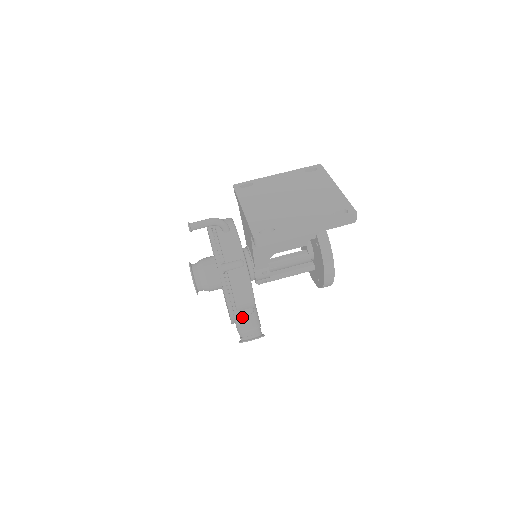
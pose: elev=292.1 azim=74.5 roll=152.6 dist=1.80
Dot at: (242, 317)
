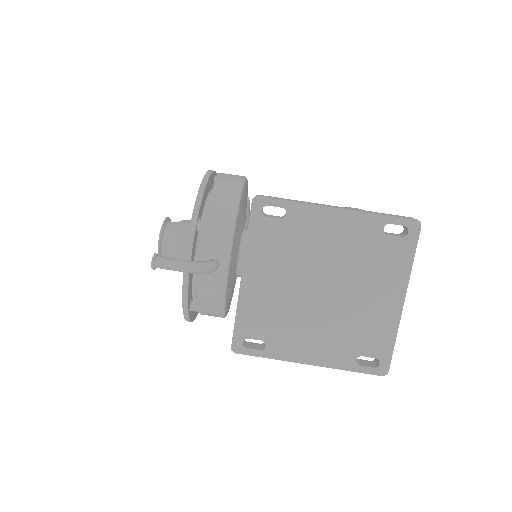
Dot at: occluded
